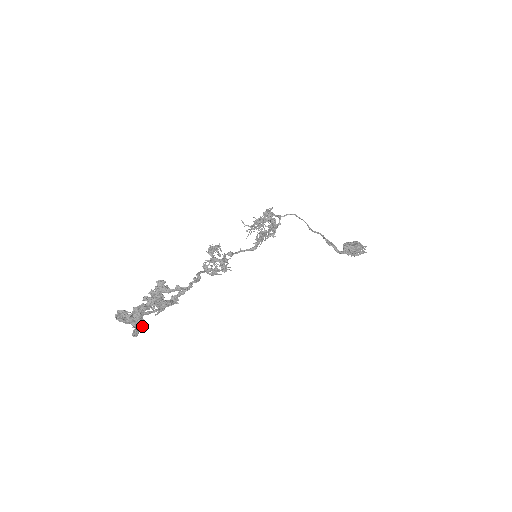
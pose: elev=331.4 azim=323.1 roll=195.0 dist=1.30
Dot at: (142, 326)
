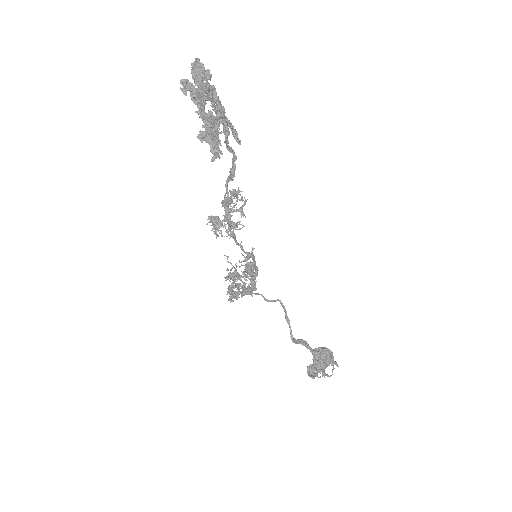
Dot at: (210, 96)
